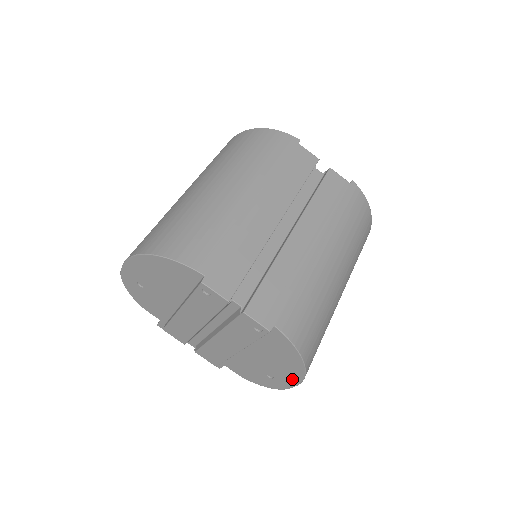
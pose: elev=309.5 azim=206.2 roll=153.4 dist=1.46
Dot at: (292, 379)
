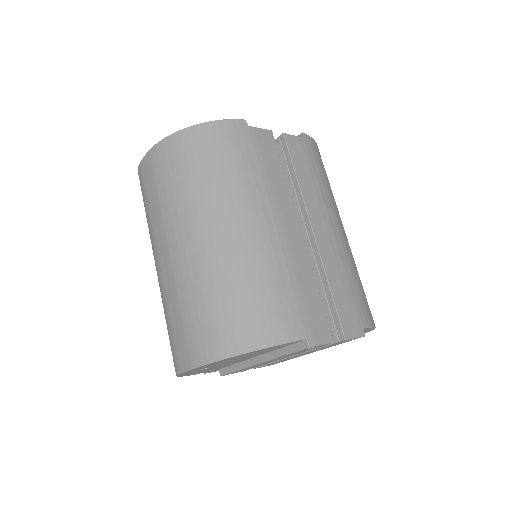
Dot at: occluded
